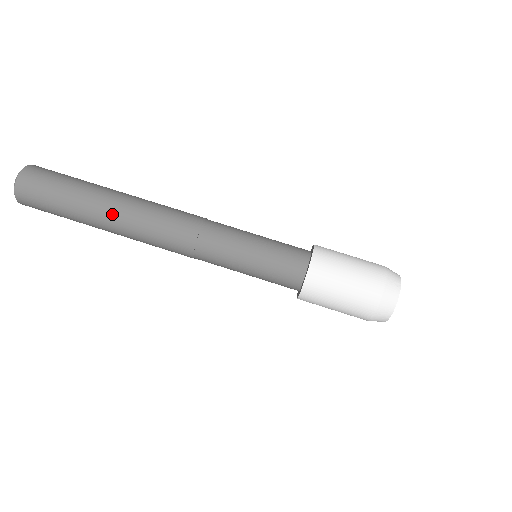
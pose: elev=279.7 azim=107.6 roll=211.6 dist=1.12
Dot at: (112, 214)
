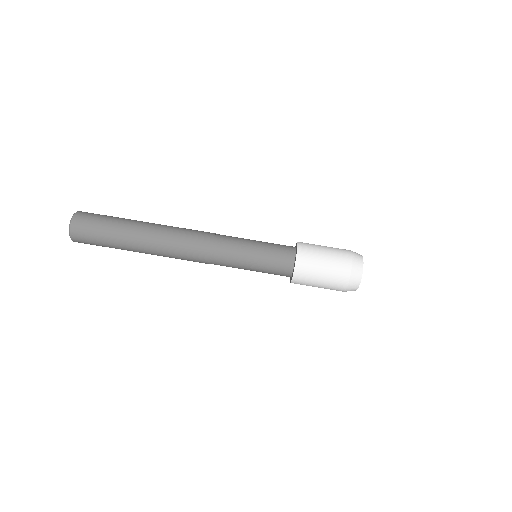
Dot at: (146, 246)
